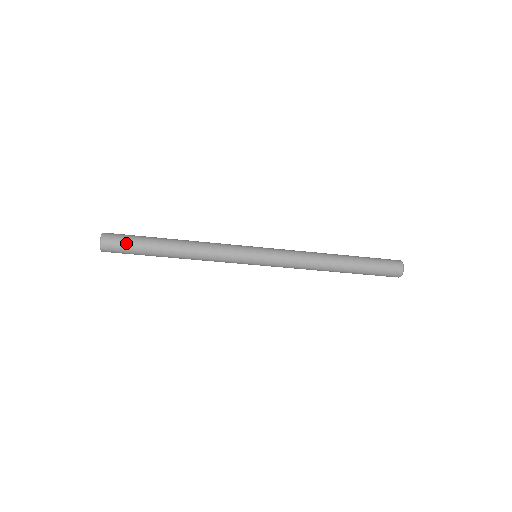
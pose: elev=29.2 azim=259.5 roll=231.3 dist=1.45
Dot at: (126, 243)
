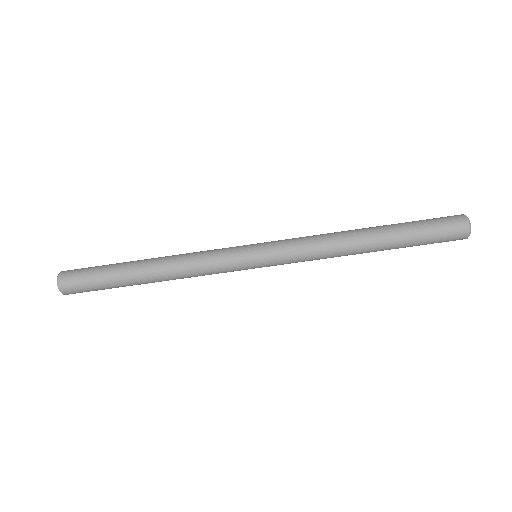
Dot at: (87, 276)
